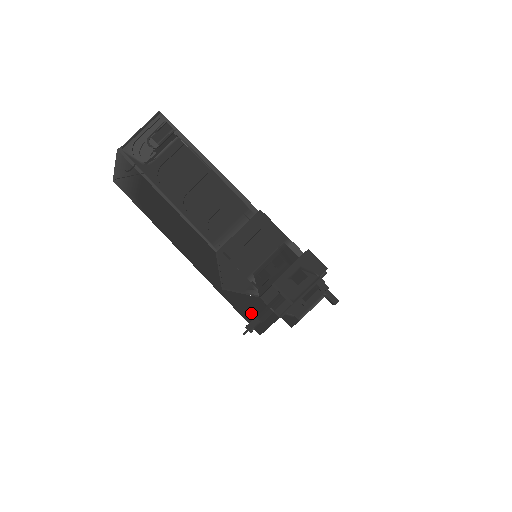
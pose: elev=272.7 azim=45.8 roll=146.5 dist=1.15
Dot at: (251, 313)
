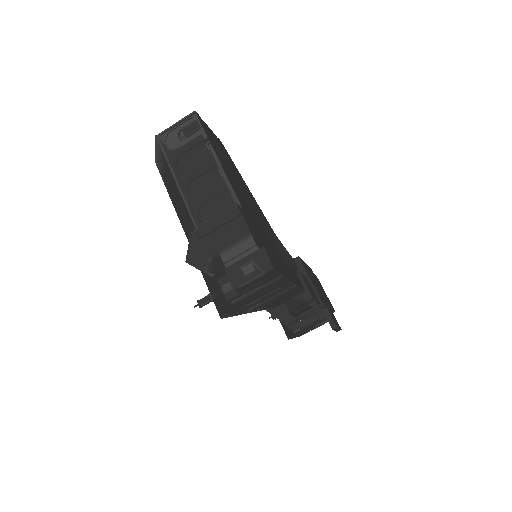
Dot at: occluded
